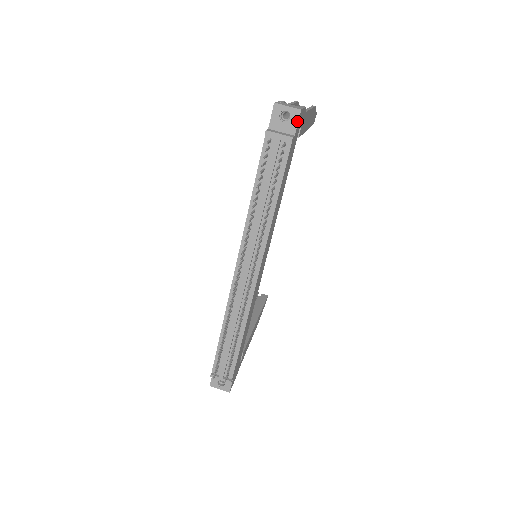
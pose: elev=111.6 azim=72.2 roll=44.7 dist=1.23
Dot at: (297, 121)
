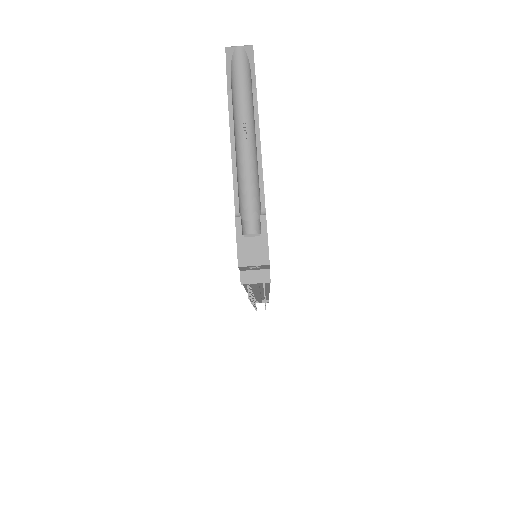
Dot at: (268, 267)
